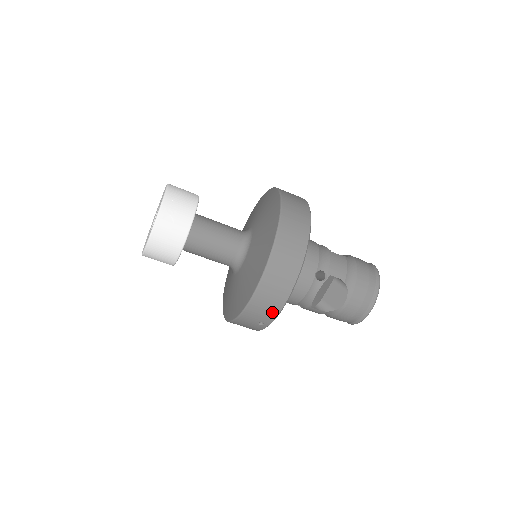
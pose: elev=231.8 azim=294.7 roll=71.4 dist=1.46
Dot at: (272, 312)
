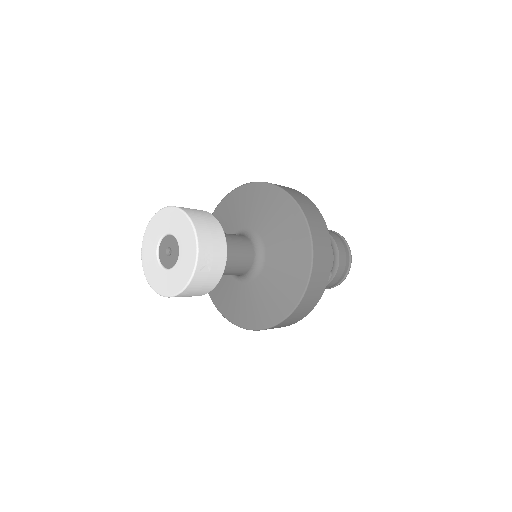
Dot at: (289, 324)
